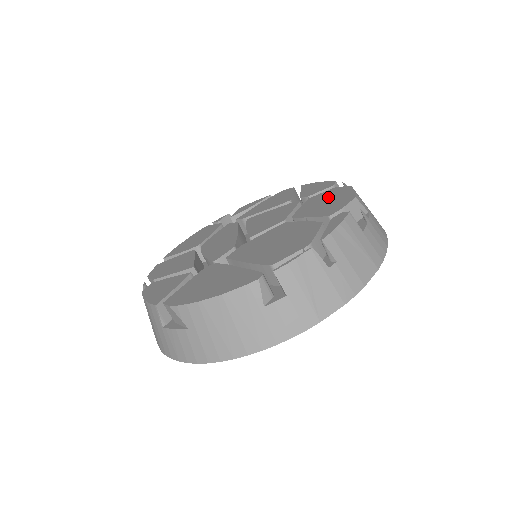
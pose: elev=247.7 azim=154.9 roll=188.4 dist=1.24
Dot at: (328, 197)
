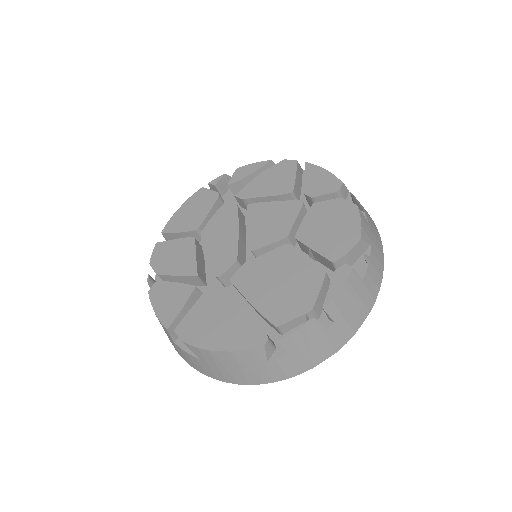
Dot at: (333, 217)
